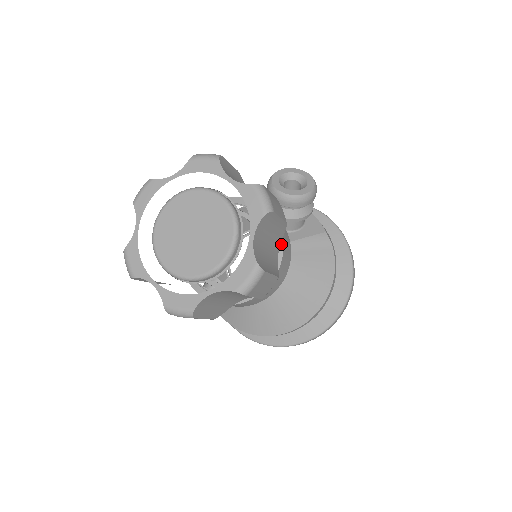
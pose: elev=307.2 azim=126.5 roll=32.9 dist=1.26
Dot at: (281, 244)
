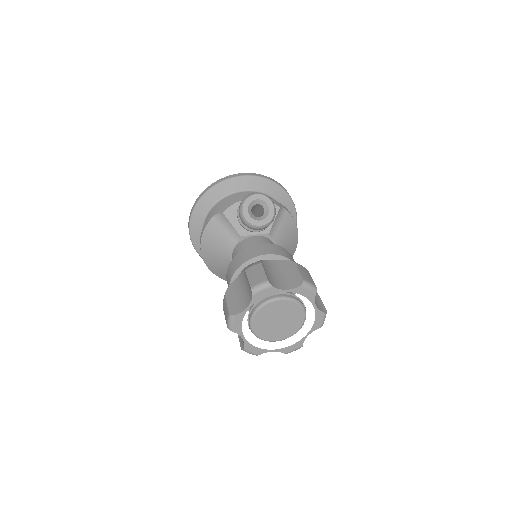
Dot at: occluded
